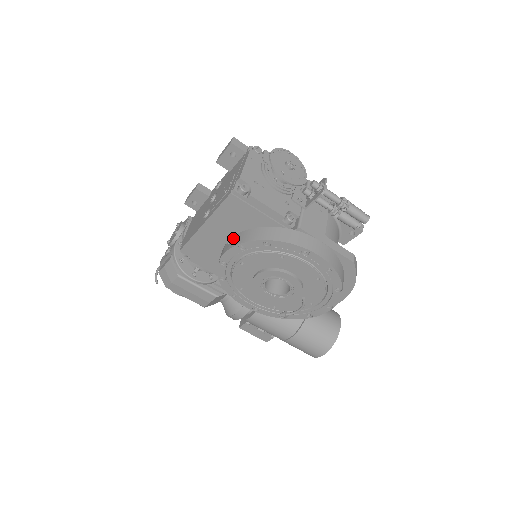
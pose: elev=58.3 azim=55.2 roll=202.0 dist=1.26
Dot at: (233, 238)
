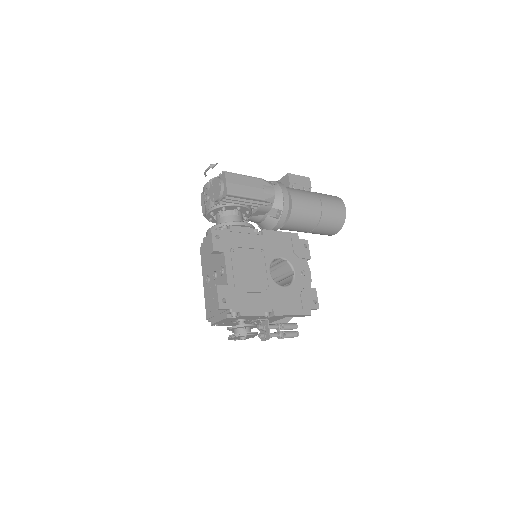
Dot at: occluded
